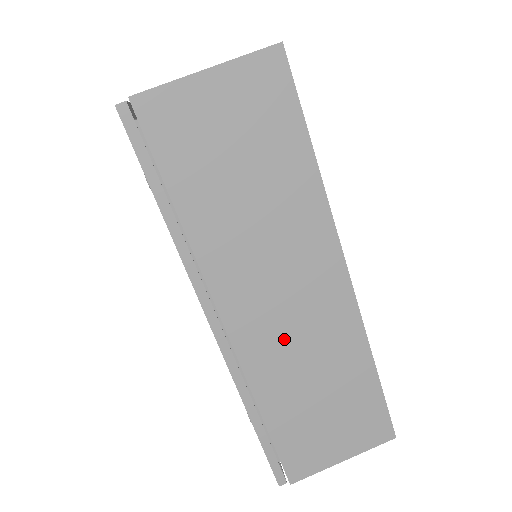
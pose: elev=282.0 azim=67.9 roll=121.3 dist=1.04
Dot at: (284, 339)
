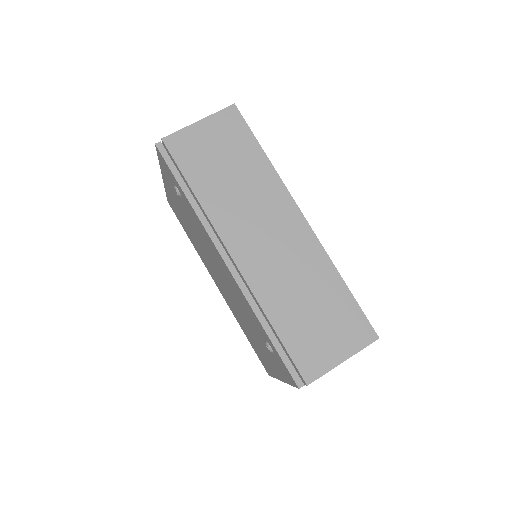
Dot at: (273, 265)
